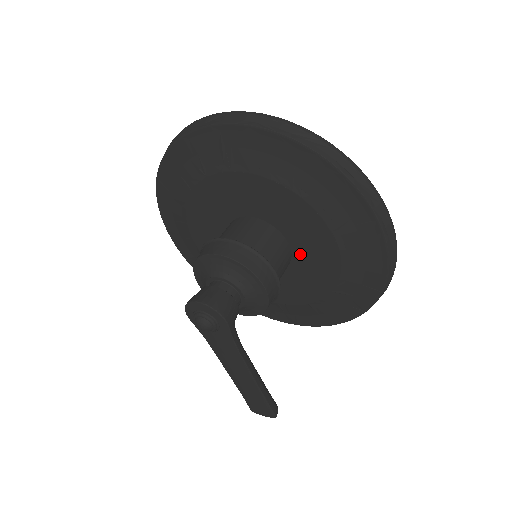
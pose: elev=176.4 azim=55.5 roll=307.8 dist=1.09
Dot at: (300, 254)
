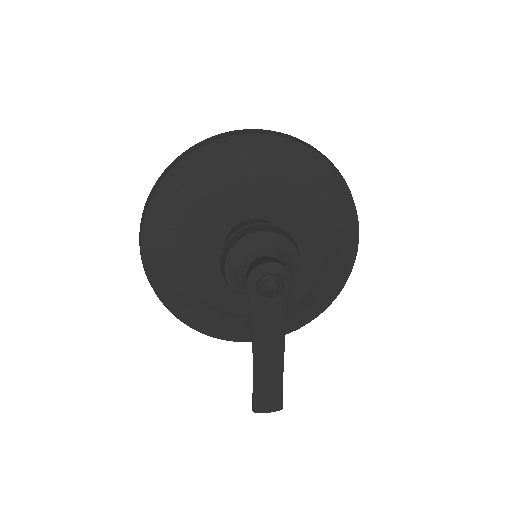
Dot at: occluded
